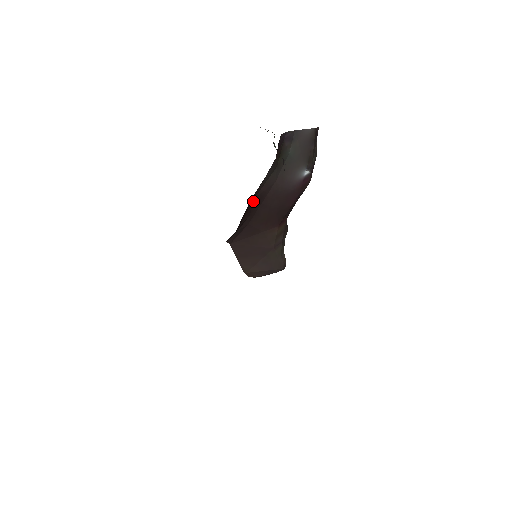
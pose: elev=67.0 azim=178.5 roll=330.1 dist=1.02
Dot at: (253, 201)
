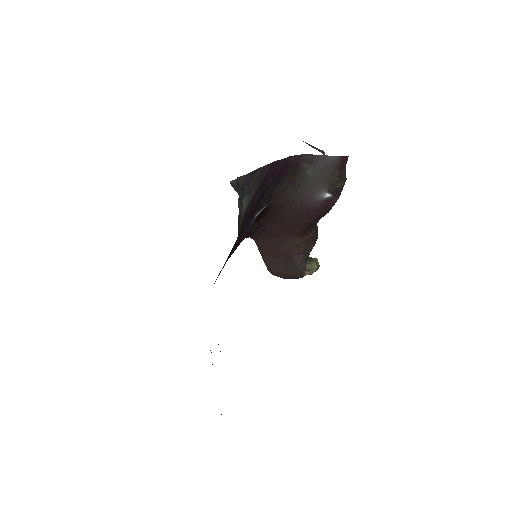
Dot at: (271, 208)
